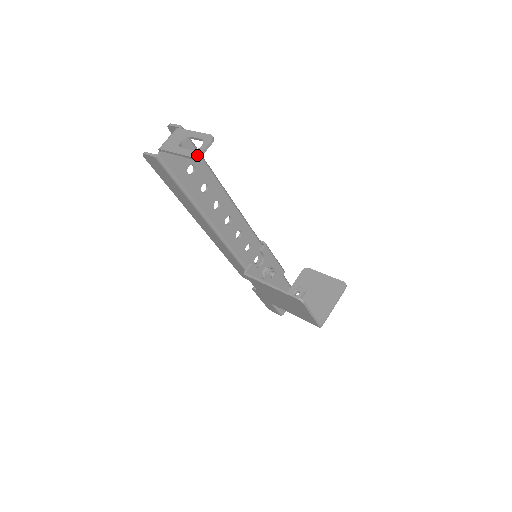
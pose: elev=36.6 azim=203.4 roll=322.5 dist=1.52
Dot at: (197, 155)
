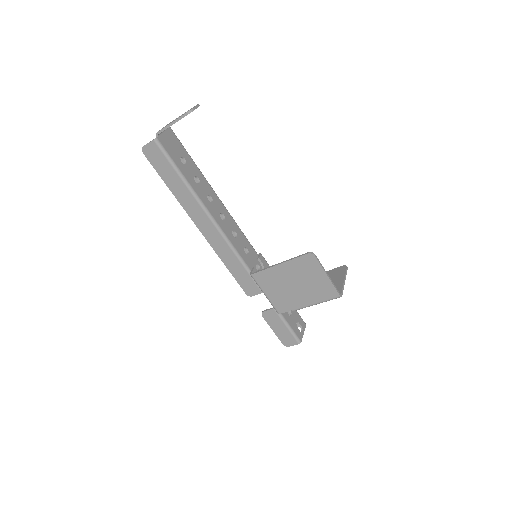
Dot at: occluded
